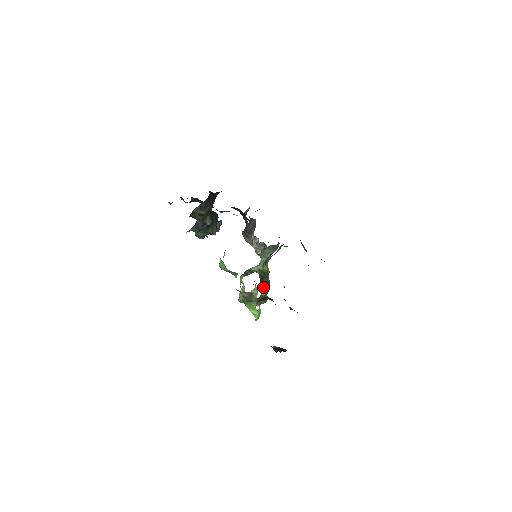
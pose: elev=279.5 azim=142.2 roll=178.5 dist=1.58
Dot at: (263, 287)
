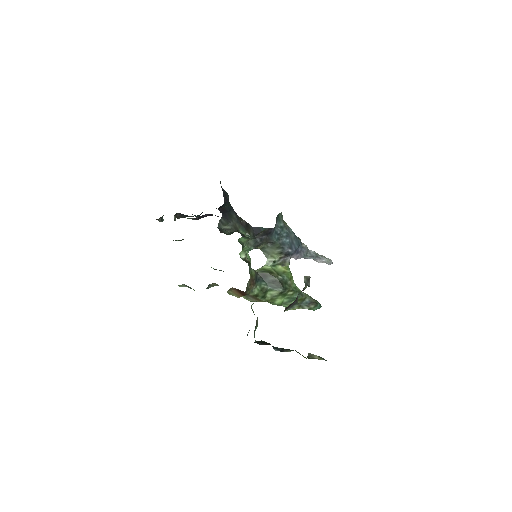
Dot at: (269, 286)
